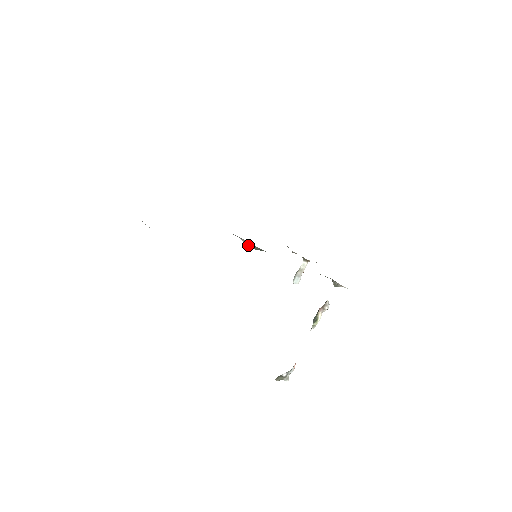
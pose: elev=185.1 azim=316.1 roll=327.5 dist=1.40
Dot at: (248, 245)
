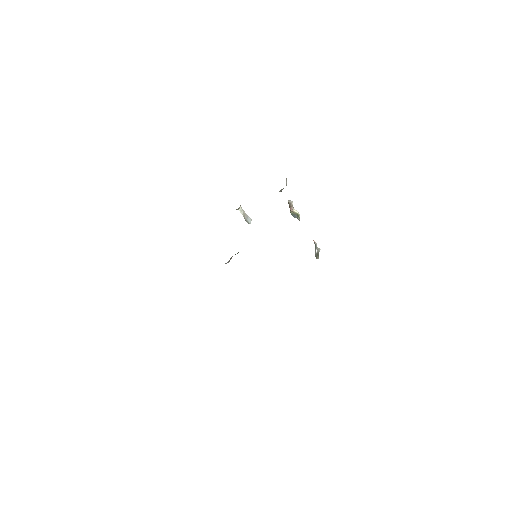
Dot at: occluded
